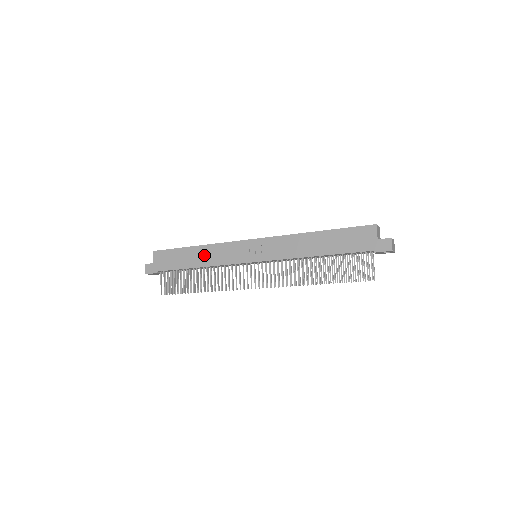
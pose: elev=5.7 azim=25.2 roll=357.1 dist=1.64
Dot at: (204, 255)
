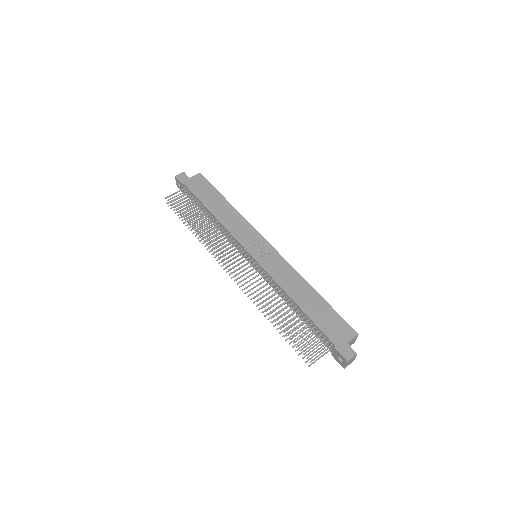
Dot at: (227, 213)
